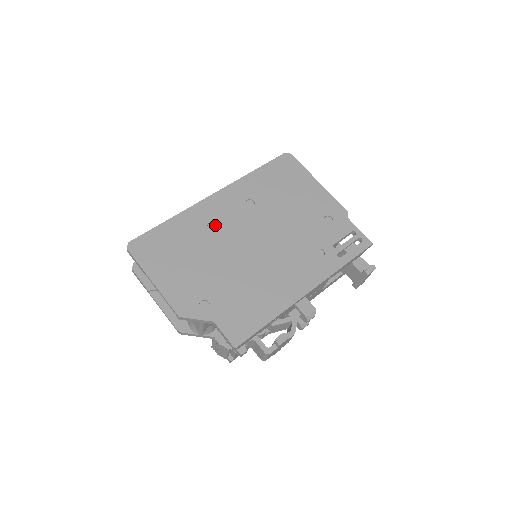
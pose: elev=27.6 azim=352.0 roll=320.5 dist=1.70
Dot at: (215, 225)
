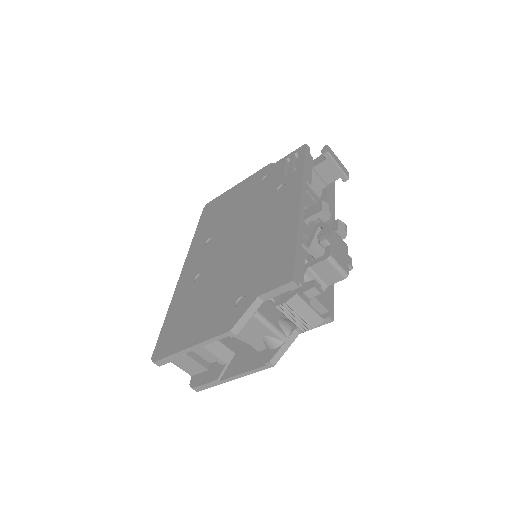
Dot at: (200, 276)
